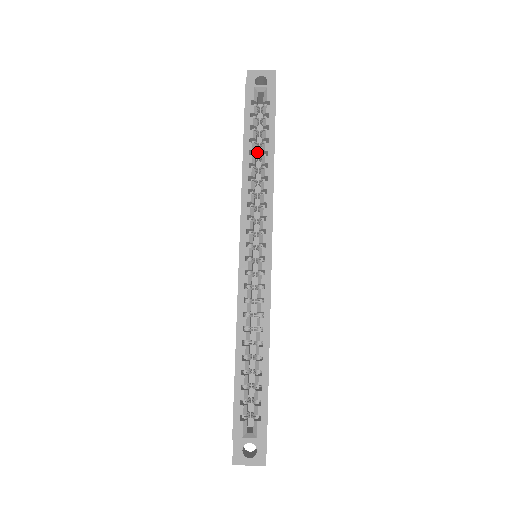
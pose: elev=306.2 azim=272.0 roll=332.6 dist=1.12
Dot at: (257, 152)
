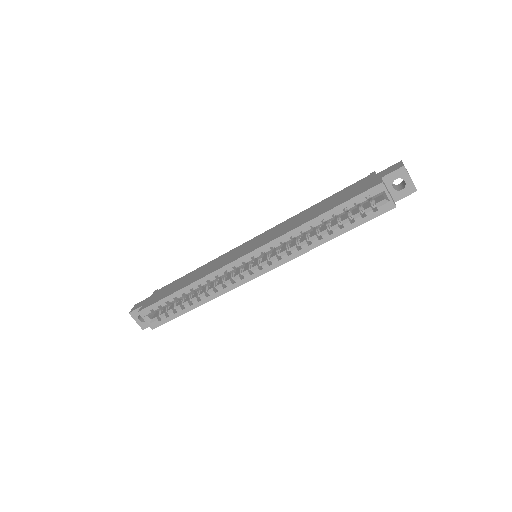
Dot at: occluded
